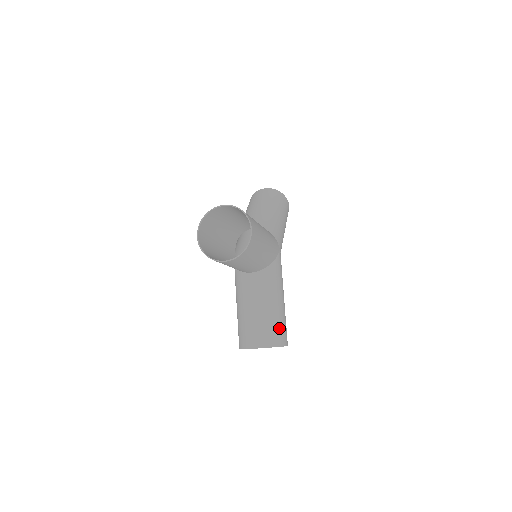
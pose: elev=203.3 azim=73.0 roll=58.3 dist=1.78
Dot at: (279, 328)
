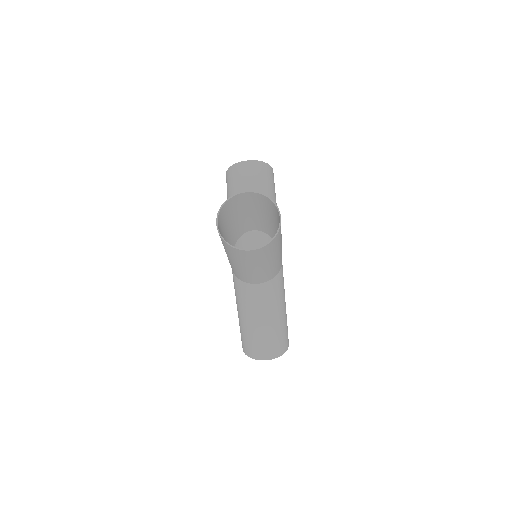
Dot at: occluded
